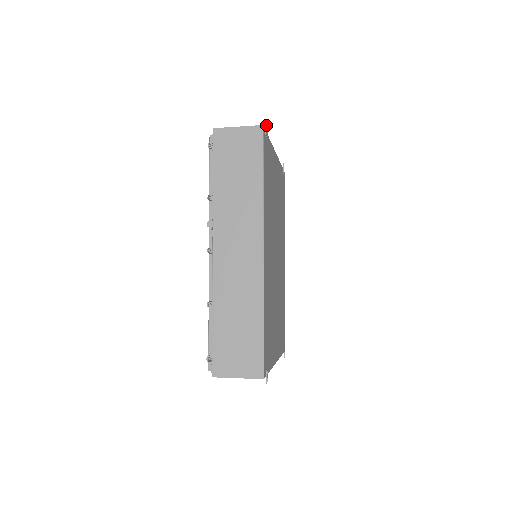
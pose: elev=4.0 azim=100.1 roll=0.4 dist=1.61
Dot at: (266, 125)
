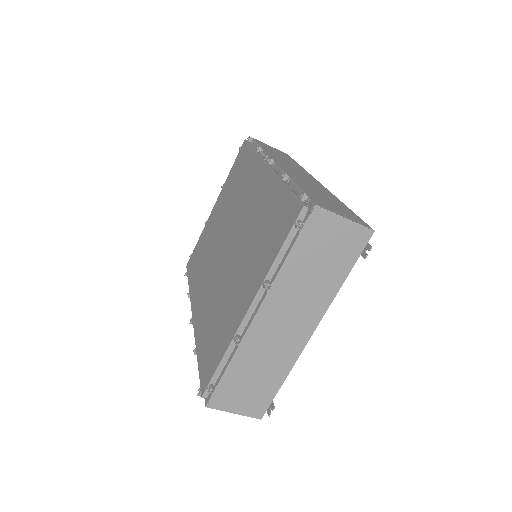
Dot at: occluded
